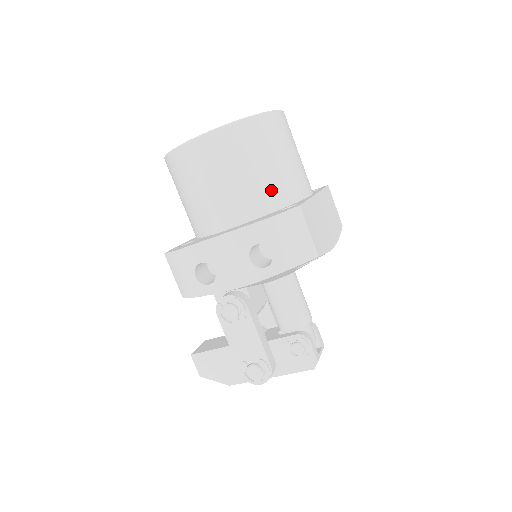
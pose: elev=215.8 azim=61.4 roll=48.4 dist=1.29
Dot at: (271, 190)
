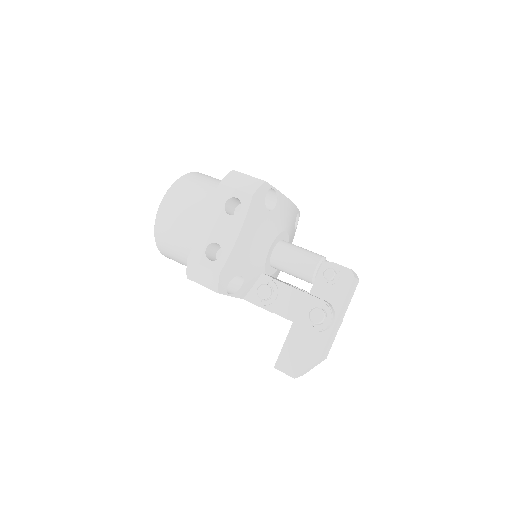
Dot at: occluded
